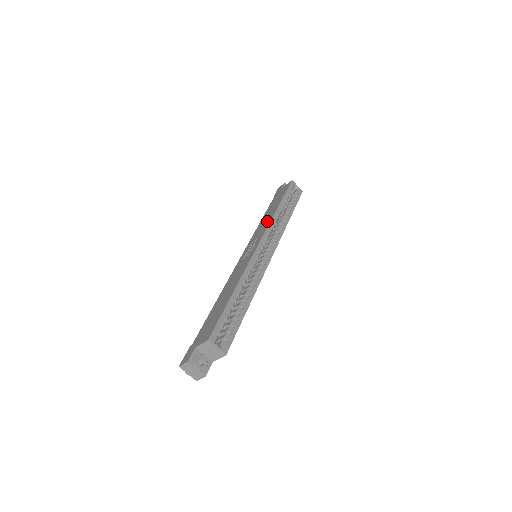
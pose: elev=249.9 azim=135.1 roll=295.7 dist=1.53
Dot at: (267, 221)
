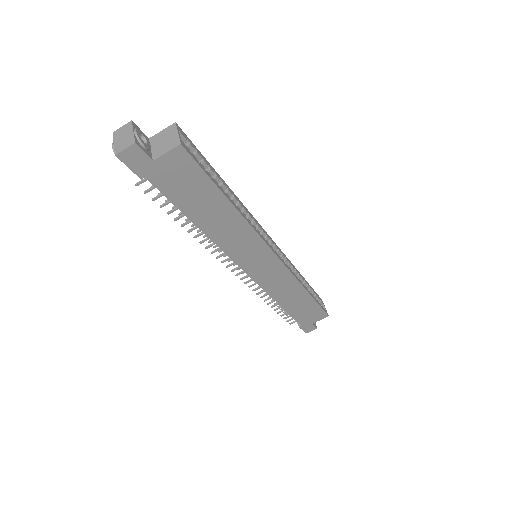
Dot at: occluded
